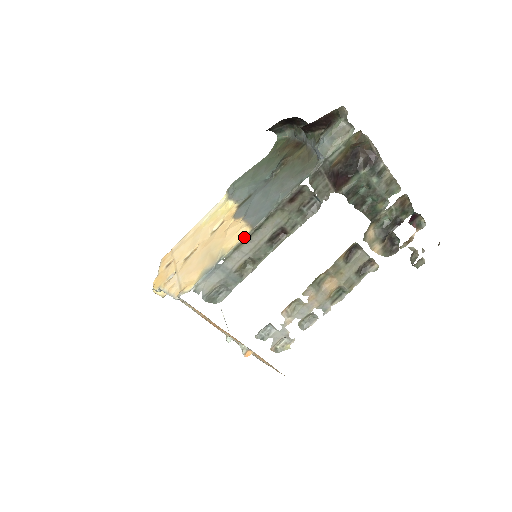
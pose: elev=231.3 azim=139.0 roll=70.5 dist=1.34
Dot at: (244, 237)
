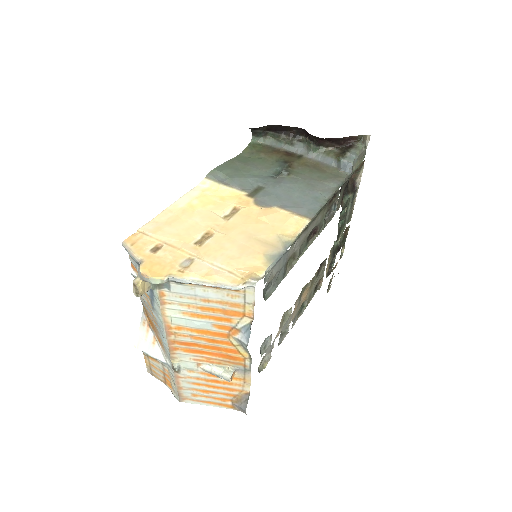
Dot at: (306, 225)
